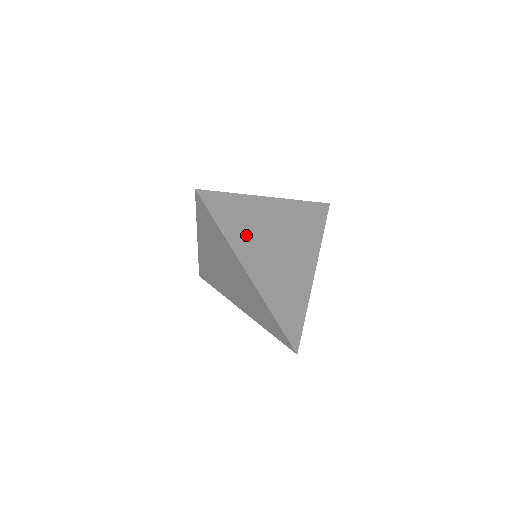
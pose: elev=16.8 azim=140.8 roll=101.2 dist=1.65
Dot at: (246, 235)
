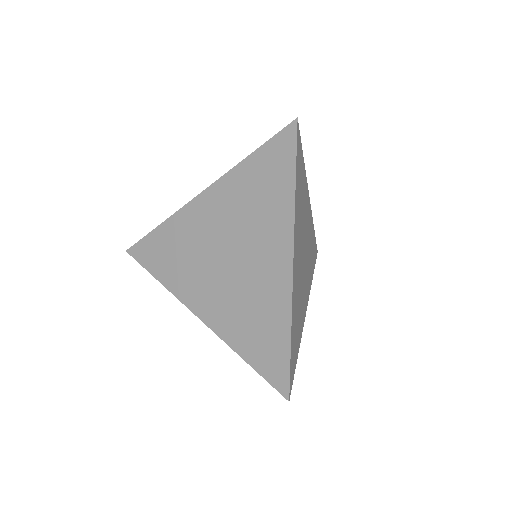
Dot at: (300, 215)
